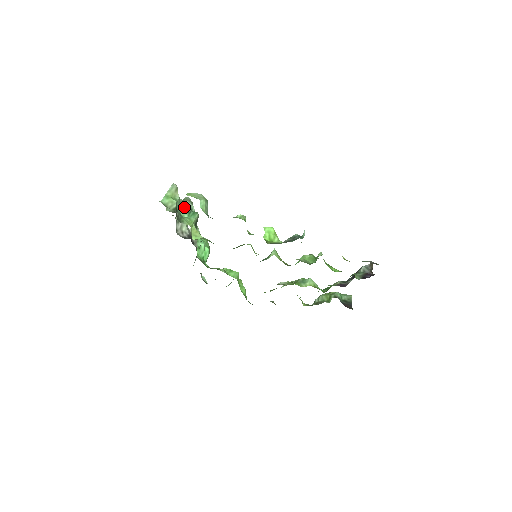
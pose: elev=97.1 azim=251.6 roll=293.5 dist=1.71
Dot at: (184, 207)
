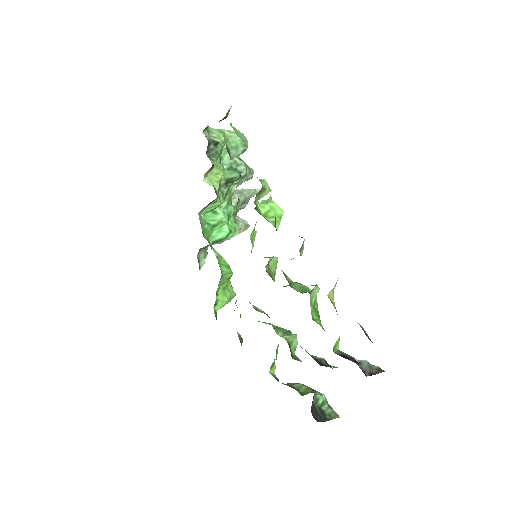
Dot at: (233, 161)
